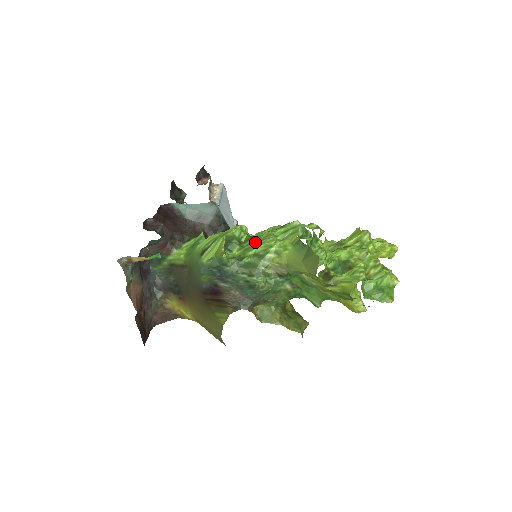
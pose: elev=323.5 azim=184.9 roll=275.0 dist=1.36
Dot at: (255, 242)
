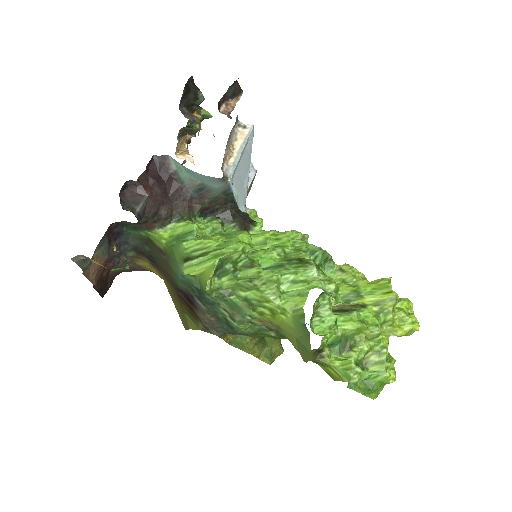
Dot at: (252, 284)
